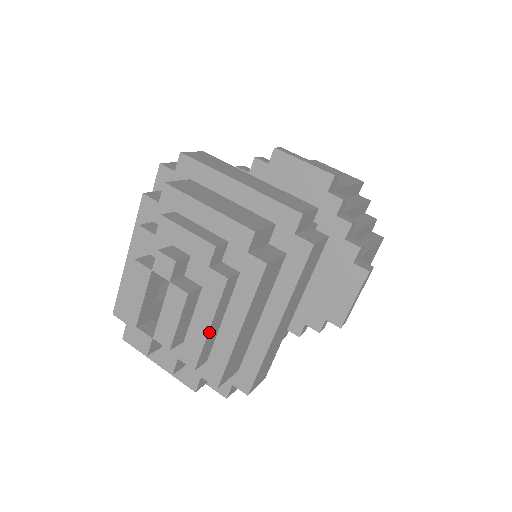
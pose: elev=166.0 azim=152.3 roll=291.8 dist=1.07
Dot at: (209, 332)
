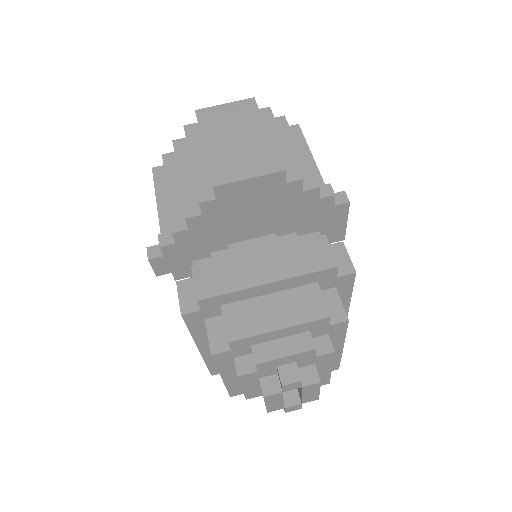
Dot at: (331, 370)
